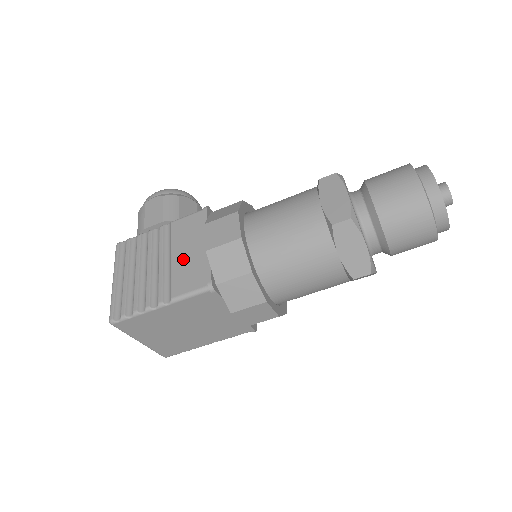
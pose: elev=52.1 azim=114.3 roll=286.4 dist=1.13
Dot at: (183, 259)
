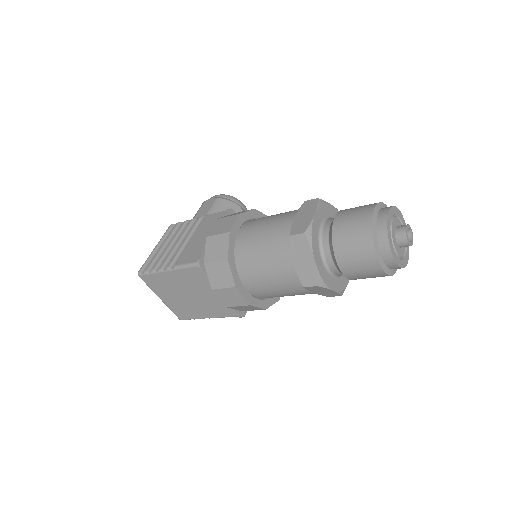
Dot at: (196, 241)
